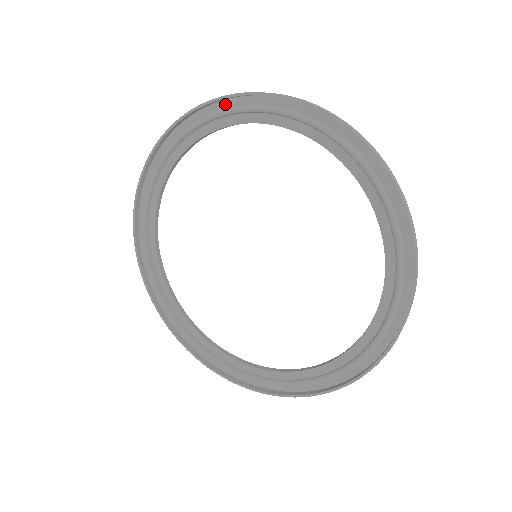
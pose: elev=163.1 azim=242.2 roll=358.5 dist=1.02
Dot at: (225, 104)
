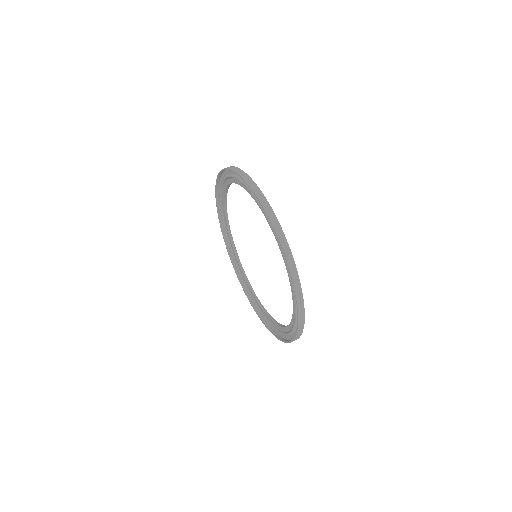
Dot at: occluded
